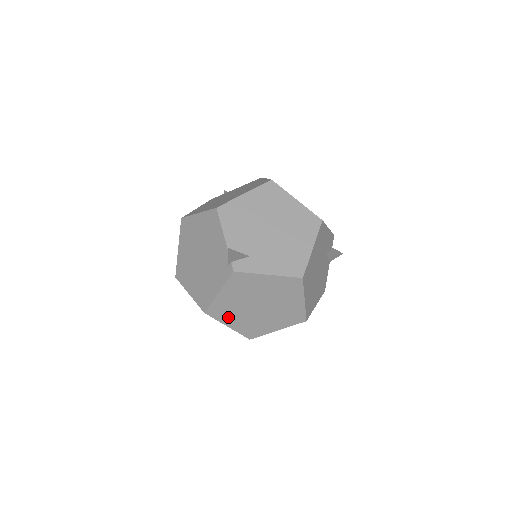
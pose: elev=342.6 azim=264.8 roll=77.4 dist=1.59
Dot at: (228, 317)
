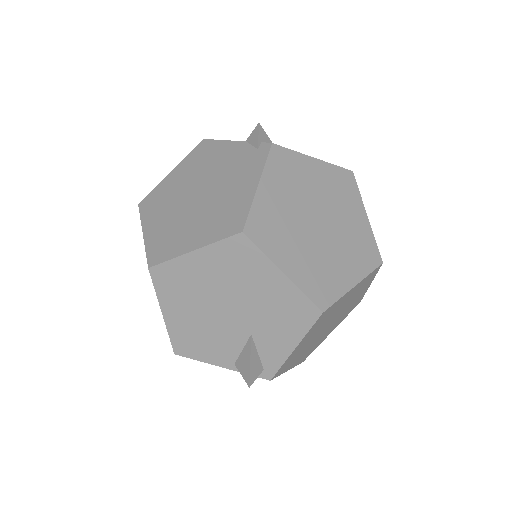
Dot at: (280, 246)
